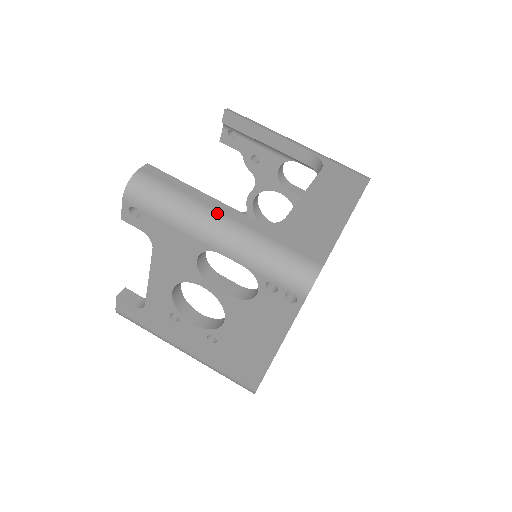
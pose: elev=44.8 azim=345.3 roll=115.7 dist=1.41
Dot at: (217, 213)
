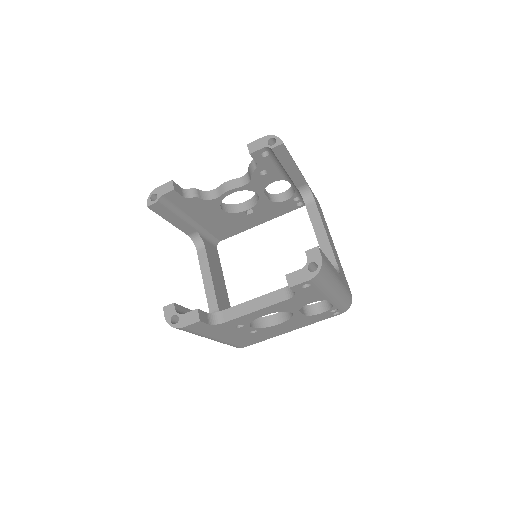
Dot at: (338, 278)
